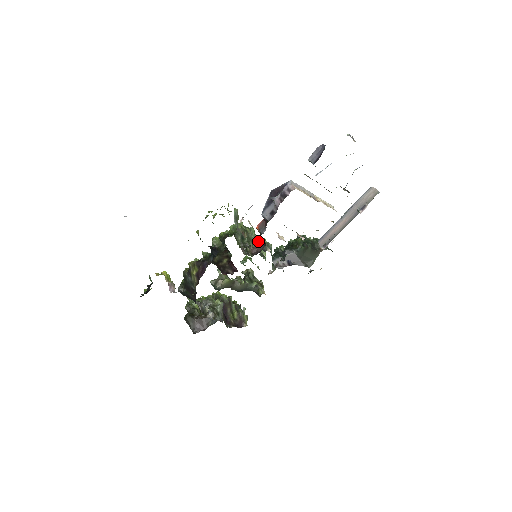
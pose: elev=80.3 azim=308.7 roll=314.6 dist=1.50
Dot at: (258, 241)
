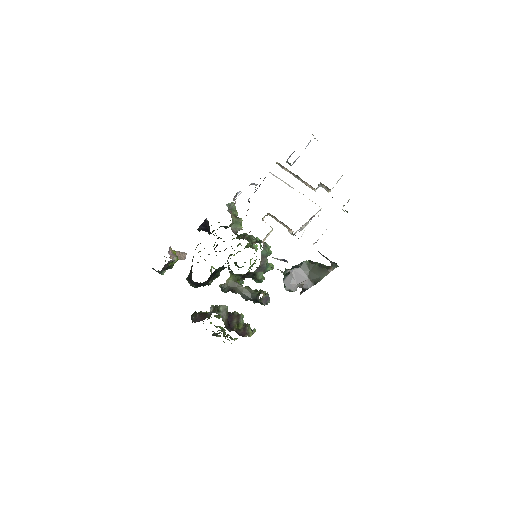
Dot at: occluded
